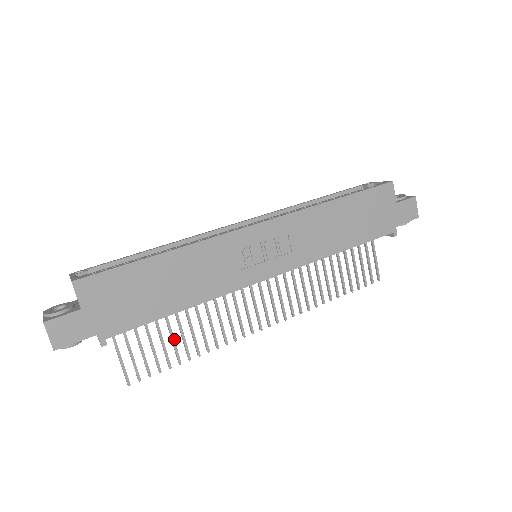
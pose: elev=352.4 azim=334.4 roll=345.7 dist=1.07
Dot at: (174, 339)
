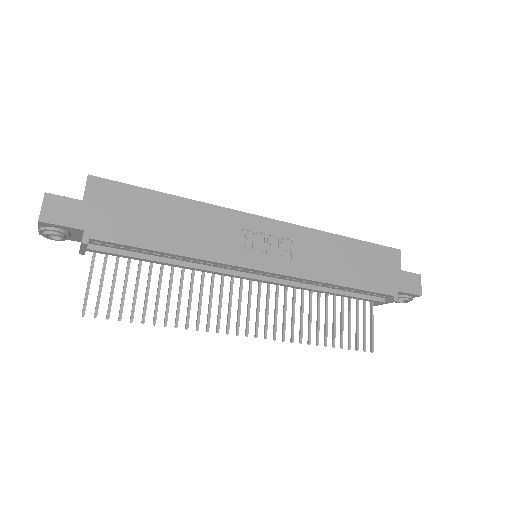
Dot at: (148, 294)
